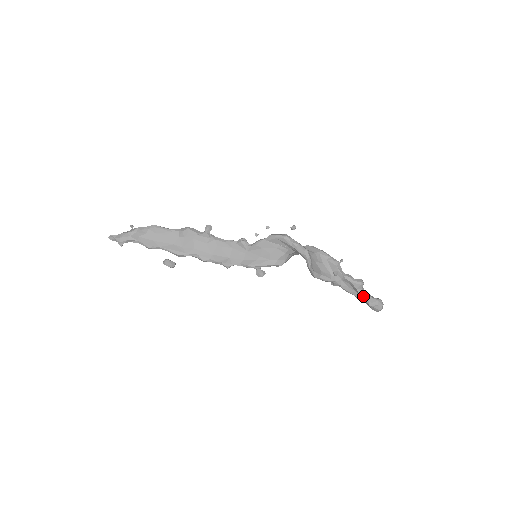
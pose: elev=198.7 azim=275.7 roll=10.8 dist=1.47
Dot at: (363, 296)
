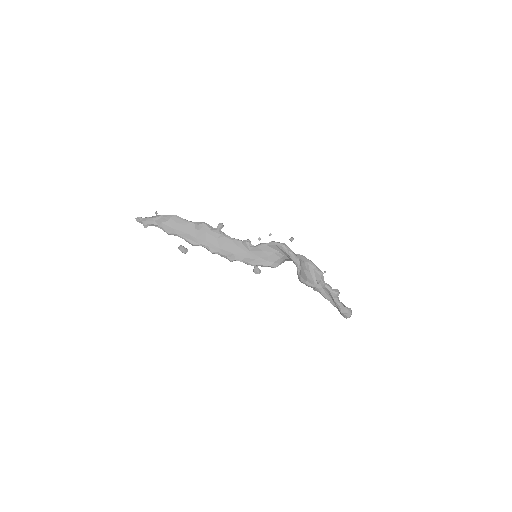
Dot at: (337, 304)
